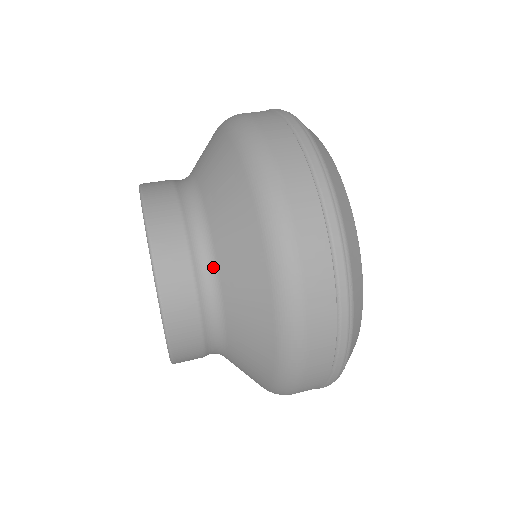
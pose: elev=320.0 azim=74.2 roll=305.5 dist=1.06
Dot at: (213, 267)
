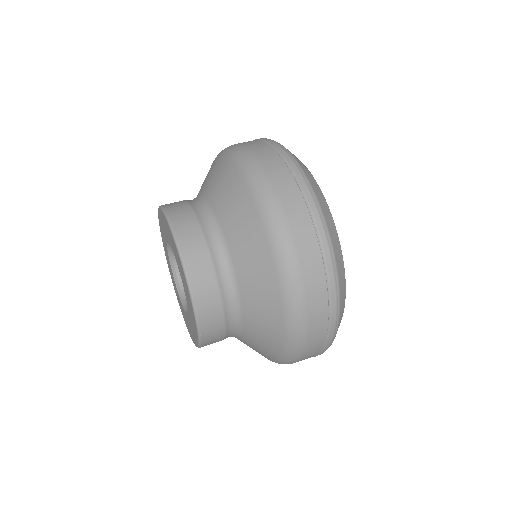
Dot at: (239, 312)
